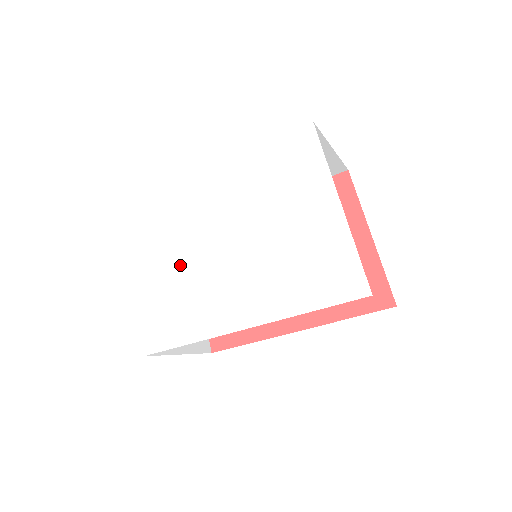
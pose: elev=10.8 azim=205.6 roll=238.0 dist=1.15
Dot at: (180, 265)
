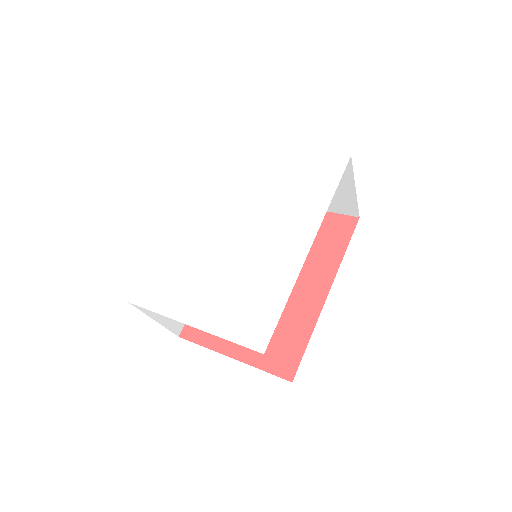
Dot at: (221, 274)
